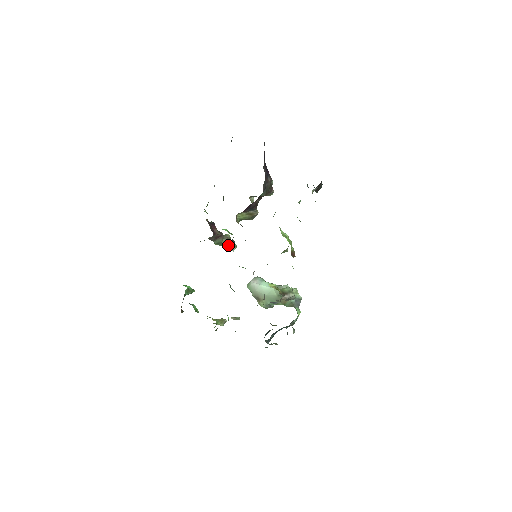
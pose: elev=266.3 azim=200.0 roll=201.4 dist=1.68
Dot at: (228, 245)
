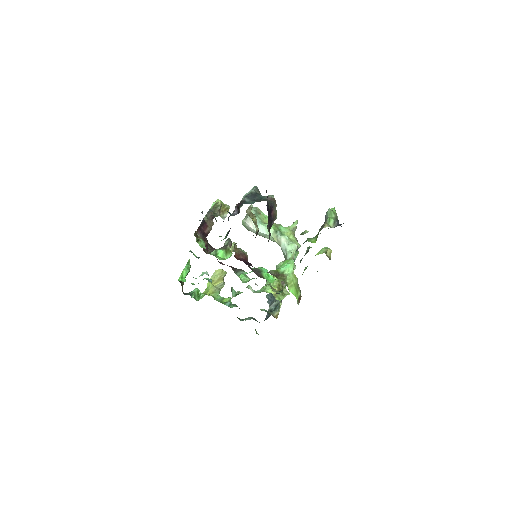
Dot at: occluded
